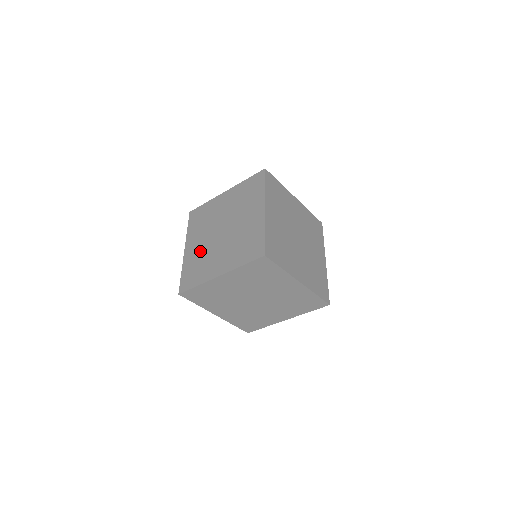
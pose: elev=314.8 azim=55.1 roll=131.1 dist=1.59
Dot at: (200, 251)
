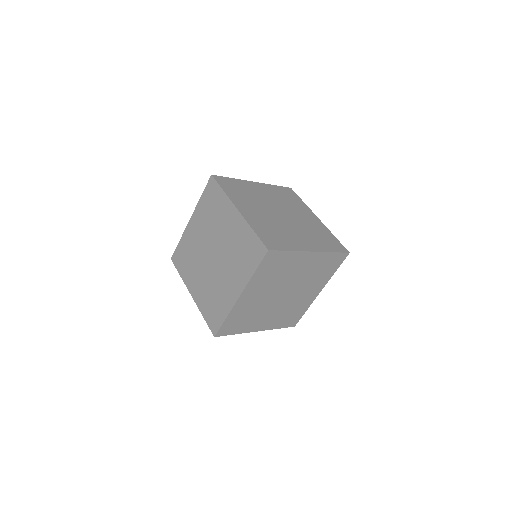
Dot at: occluded
